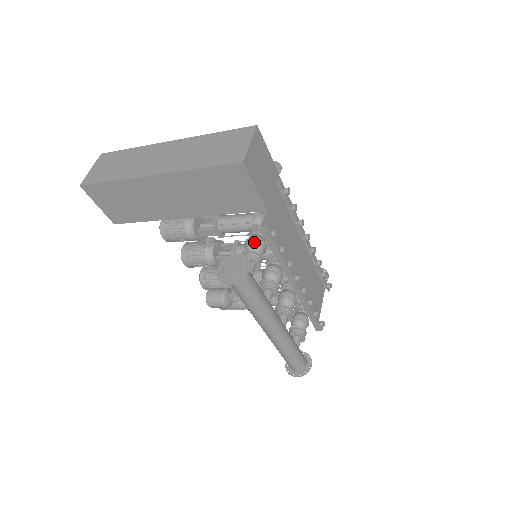
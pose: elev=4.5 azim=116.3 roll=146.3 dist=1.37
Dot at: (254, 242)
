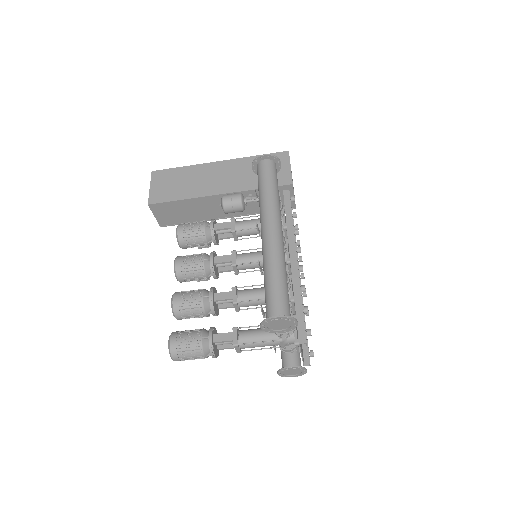
Dot at: occluded
